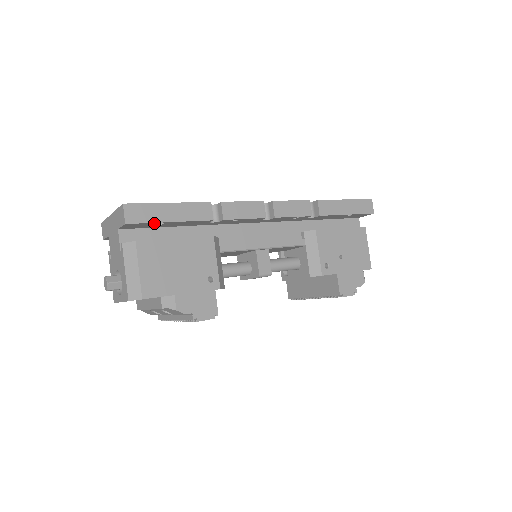
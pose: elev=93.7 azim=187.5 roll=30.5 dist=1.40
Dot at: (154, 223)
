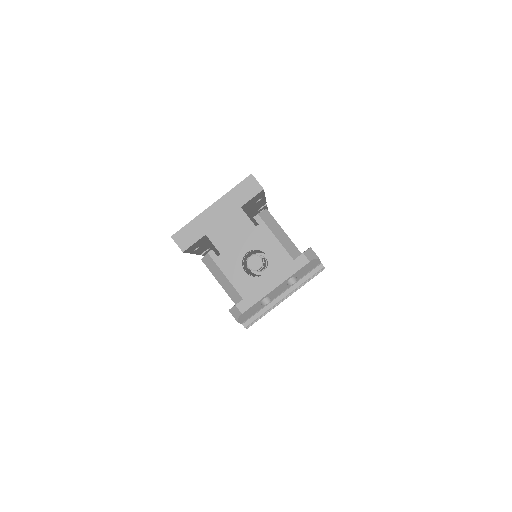
Dot at: (262, 196)
